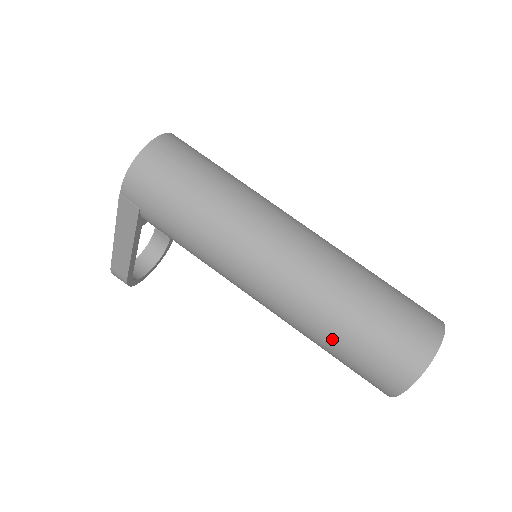
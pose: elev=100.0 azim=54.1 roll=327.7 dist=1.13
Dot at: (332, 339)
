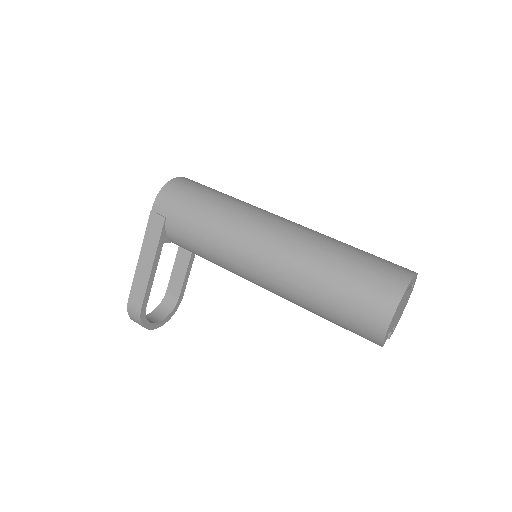
Dot at: (324, 282)
